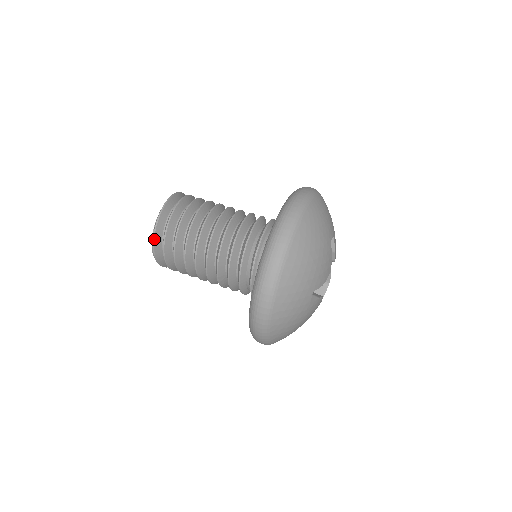
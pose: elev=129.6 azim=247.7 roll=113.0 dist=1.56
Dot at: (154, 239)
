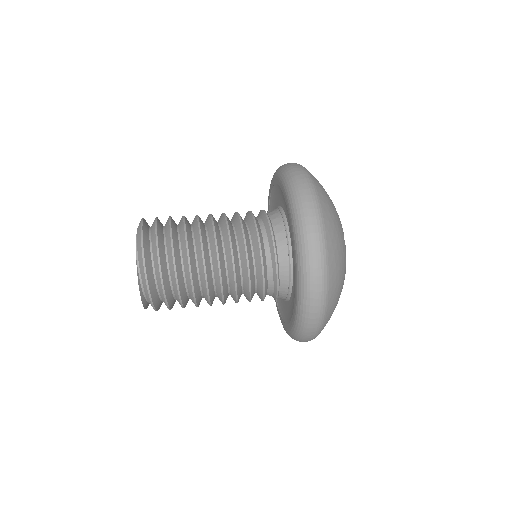
Dot at: (143, 245)
